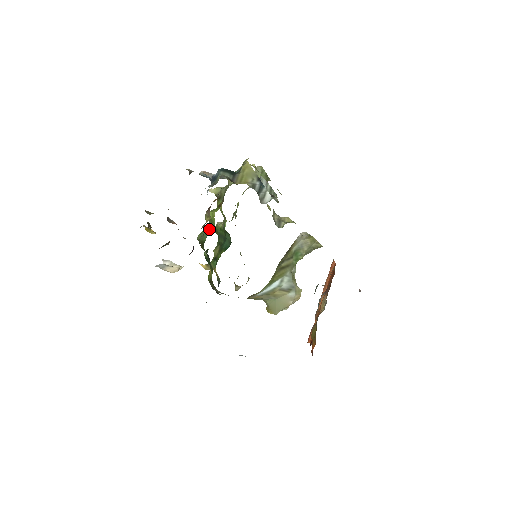
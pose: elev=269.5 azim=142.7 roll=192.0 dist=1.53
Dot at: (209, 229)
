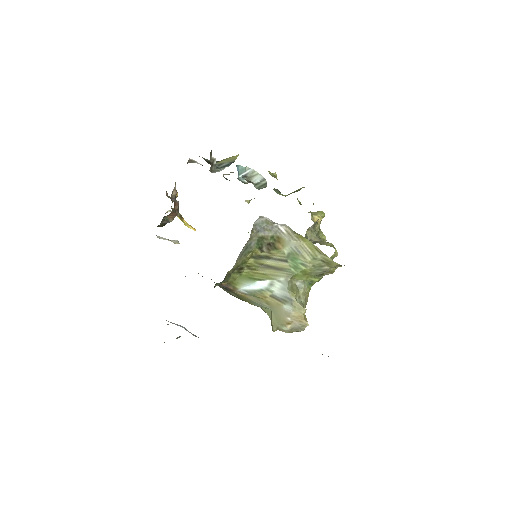
Dot at: occluded
